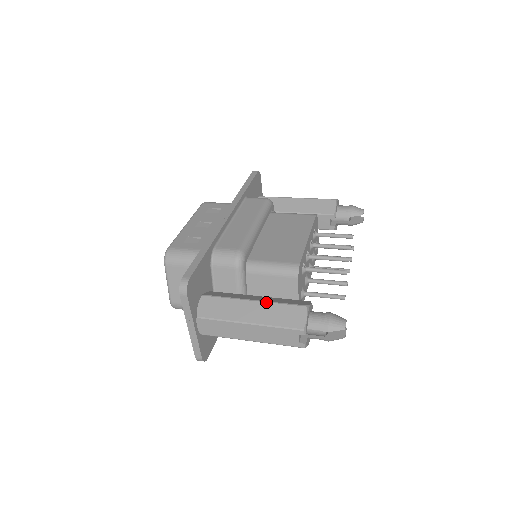
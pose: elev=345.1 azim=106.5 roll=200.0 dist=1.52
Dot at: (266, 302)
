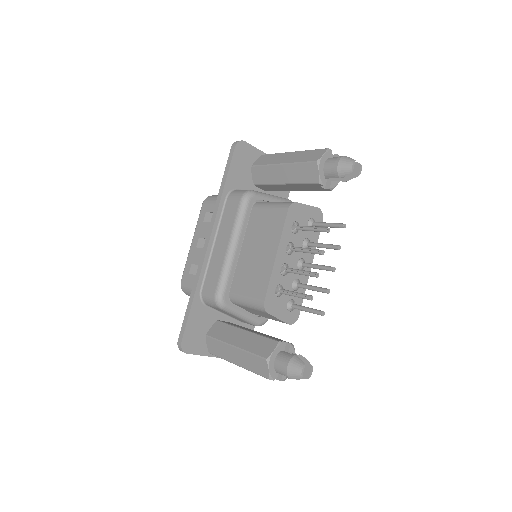
Dot at: (241, 350)
